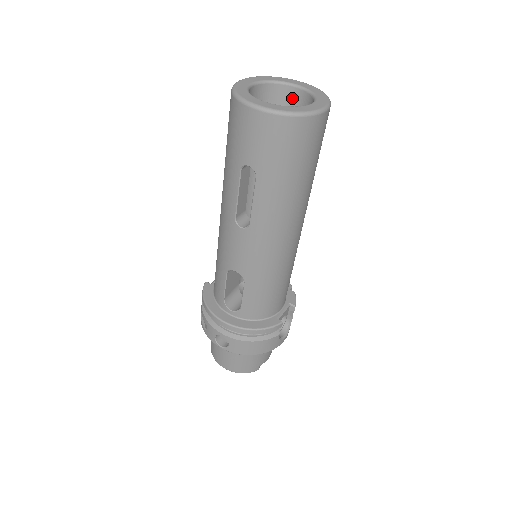
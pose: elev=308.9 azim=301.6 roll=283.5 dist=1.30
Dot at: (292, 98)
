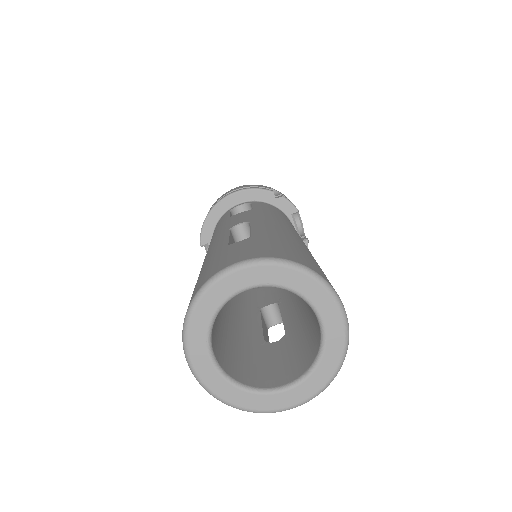
Dot at: occluded
